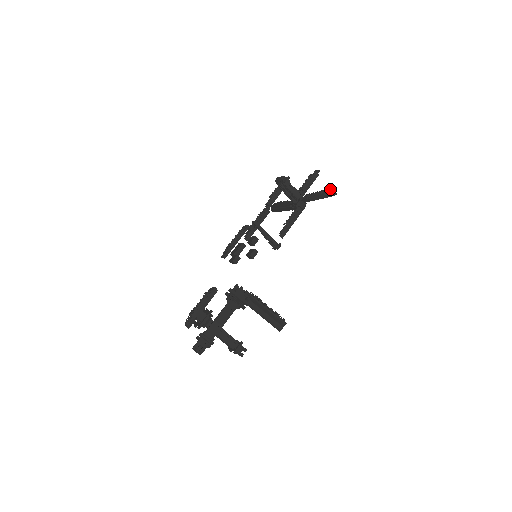
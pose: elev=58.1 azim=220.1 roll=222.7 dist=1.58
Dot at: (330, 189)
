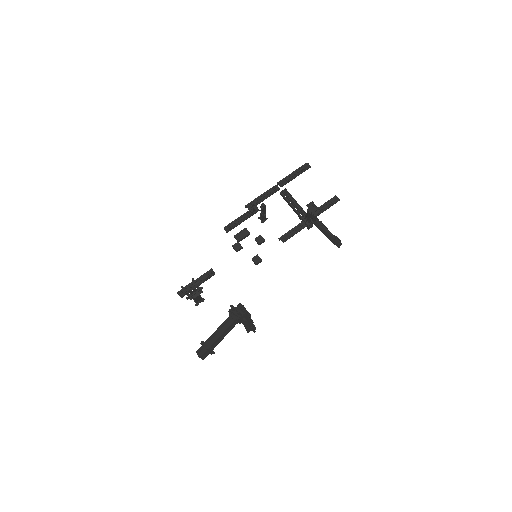
Dot at: (340, 240)
